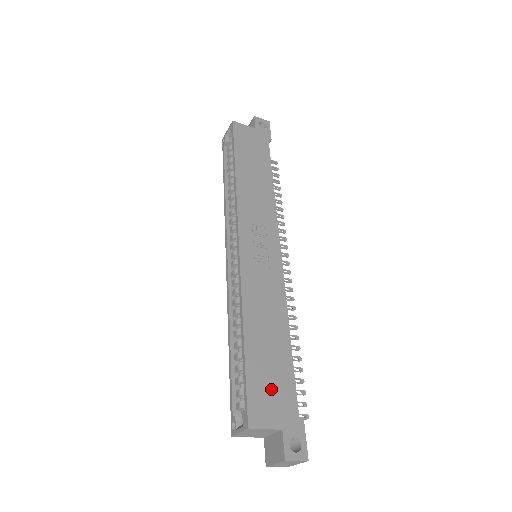
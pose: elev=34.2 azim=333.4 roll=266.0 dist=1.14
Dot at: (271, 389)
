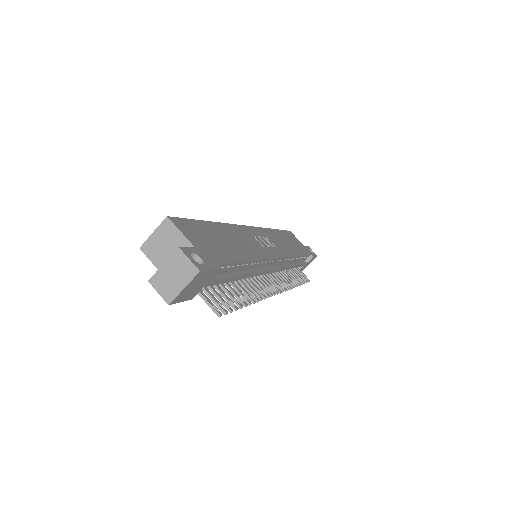
Dot at: (207, 240)
